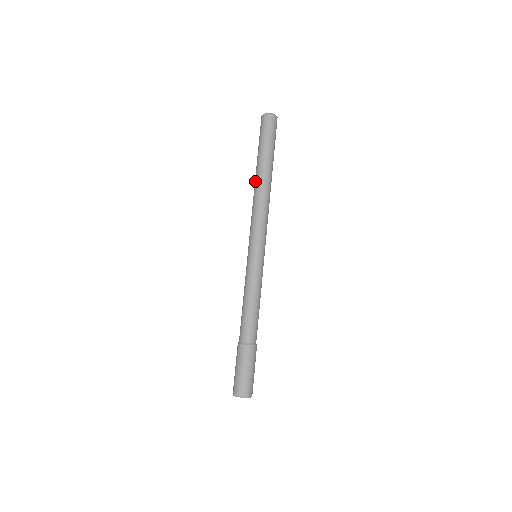
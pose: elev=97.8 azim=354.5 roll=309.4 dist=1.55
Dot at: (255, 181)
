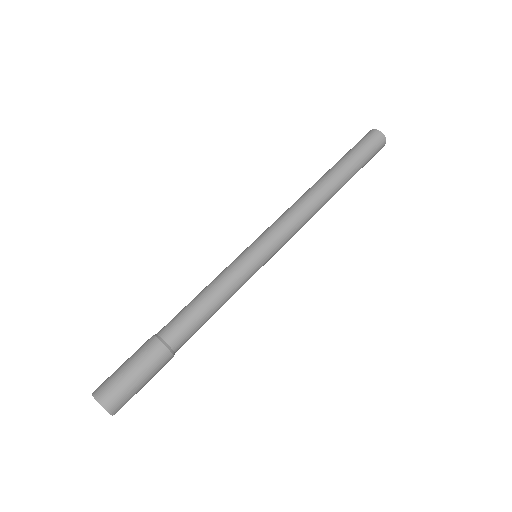
Dot at: occluded
